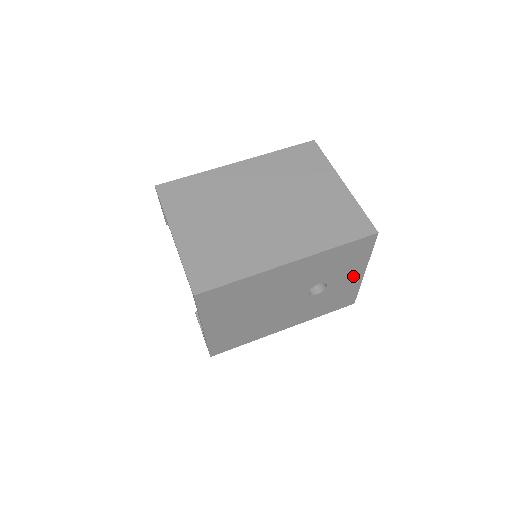
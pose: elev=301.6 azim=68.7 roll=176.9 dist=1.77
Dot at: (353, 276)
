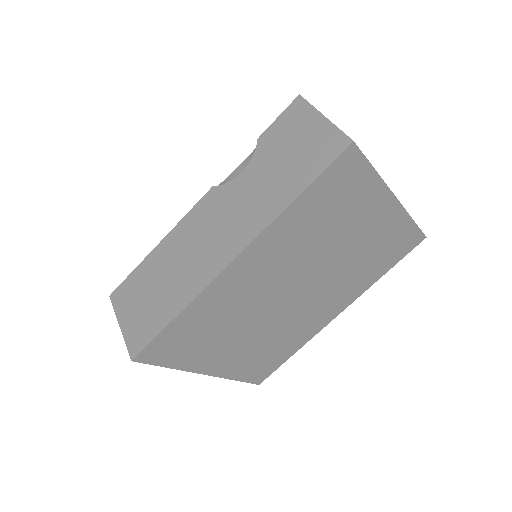
Dot at: occluded
